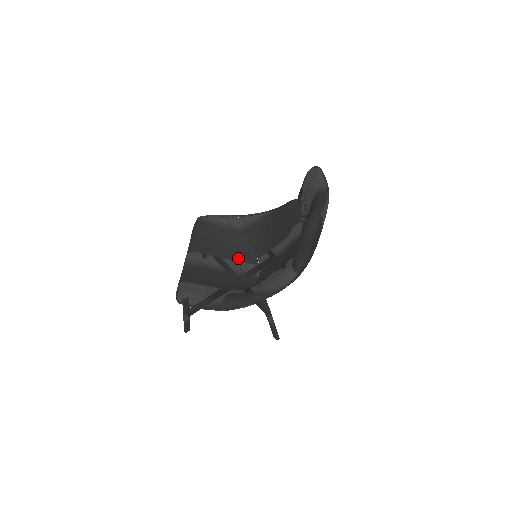
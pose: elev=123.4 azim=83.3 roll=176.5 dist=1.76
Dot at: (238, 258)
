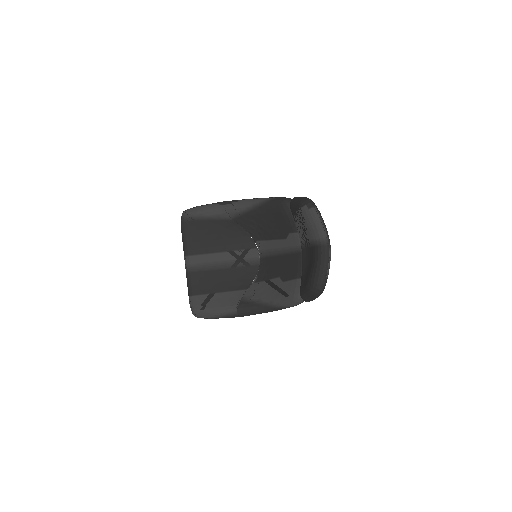
Dot at: (235, 247)
